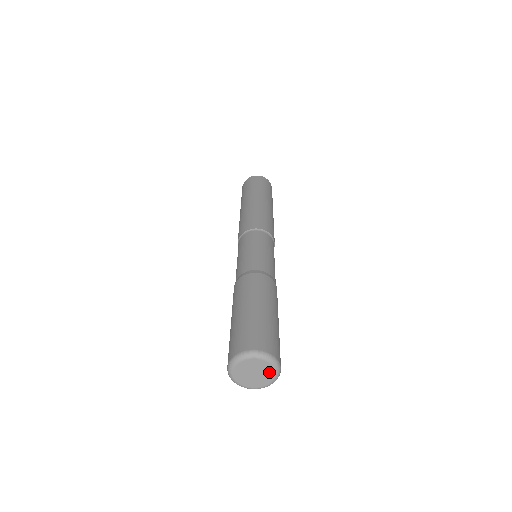
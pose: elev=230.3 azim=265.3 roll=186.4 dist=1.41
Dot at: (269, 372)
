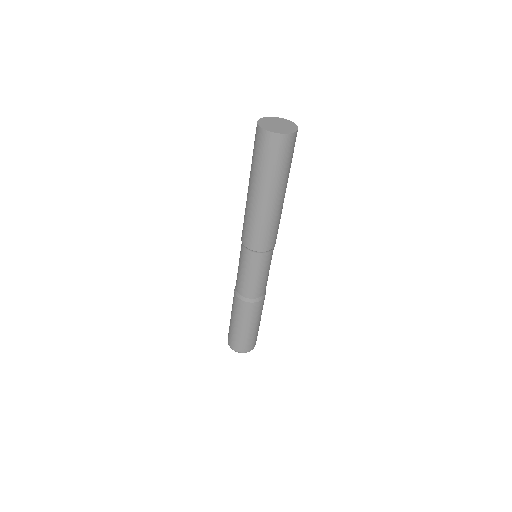
Dot at: occluded
